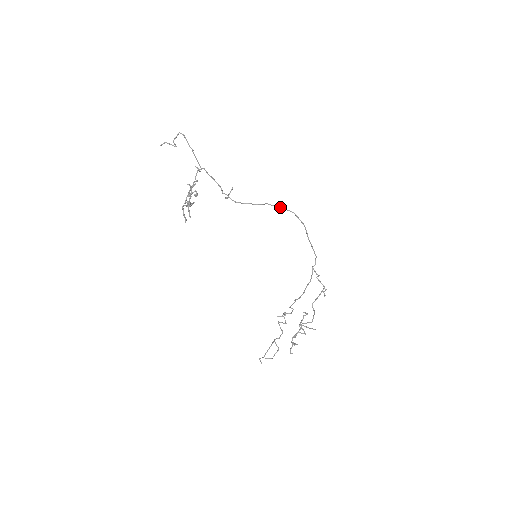
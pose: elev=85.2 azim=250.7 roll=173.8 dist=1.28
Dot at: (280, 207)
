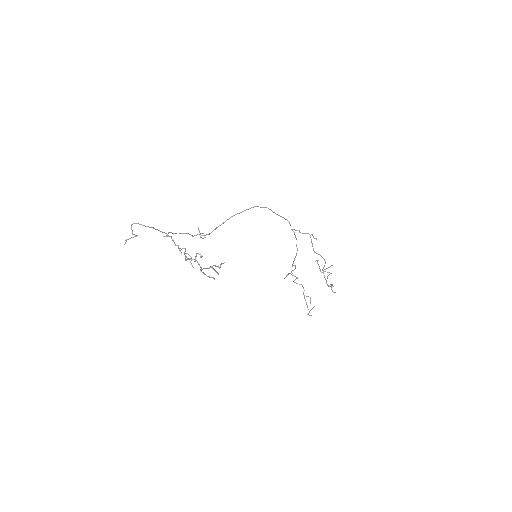
Dot at: (243, 211)
